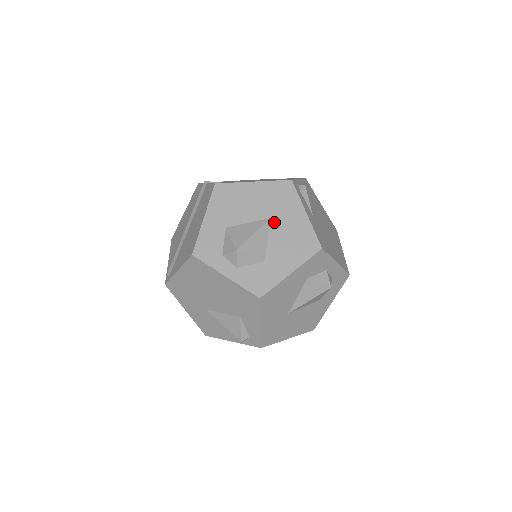
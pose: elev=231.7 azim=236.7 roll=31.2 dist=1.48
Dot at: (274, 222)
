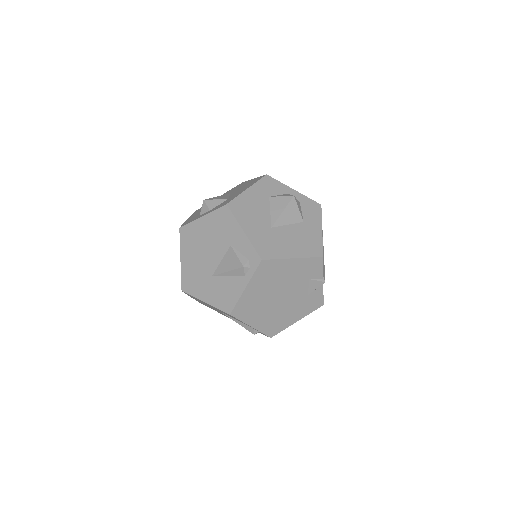
Dot at: occluded
